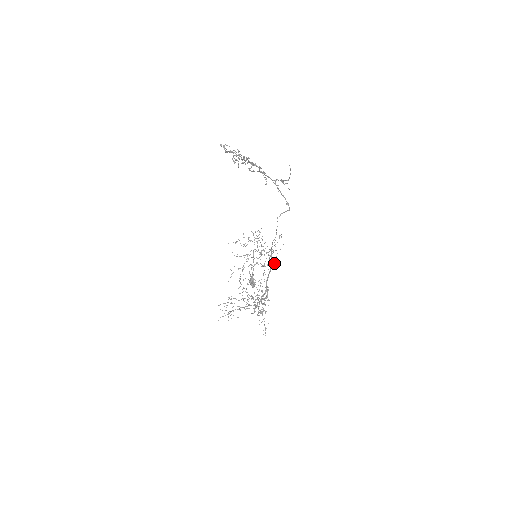
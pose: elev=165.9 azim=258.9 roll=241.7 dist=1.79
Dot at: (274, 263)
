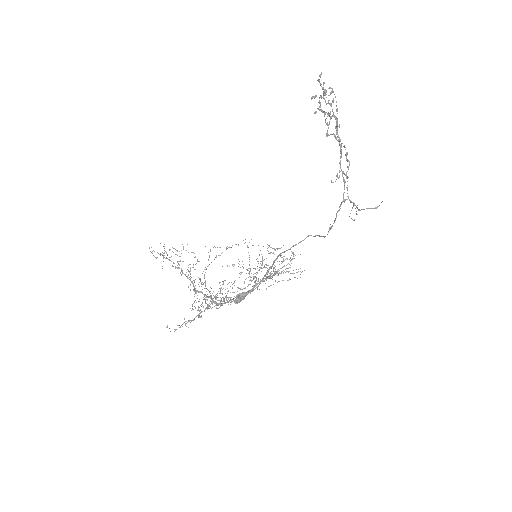
Dot at: (260, 280)
